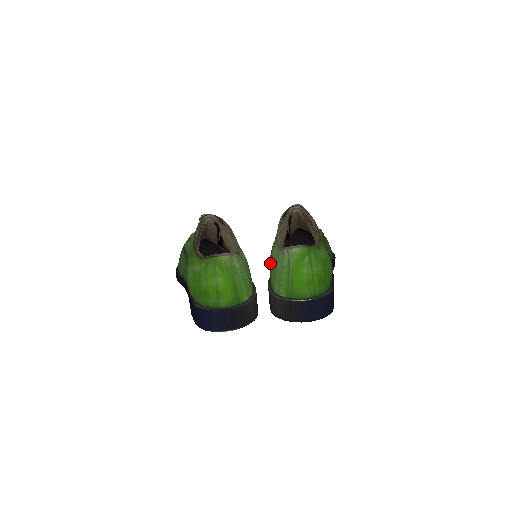
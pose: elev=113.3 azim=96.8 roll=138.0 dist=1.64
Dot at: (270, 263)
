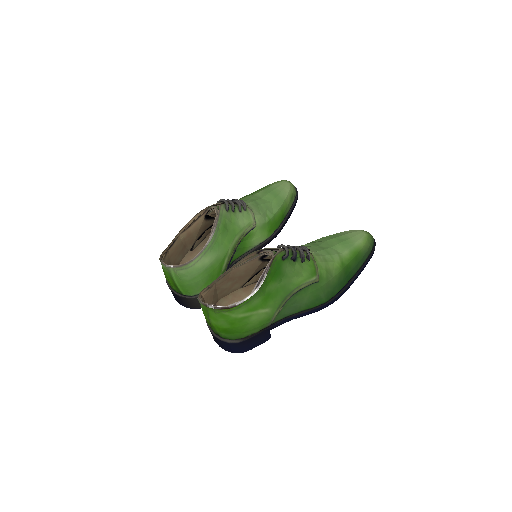
Dot at: occluded
